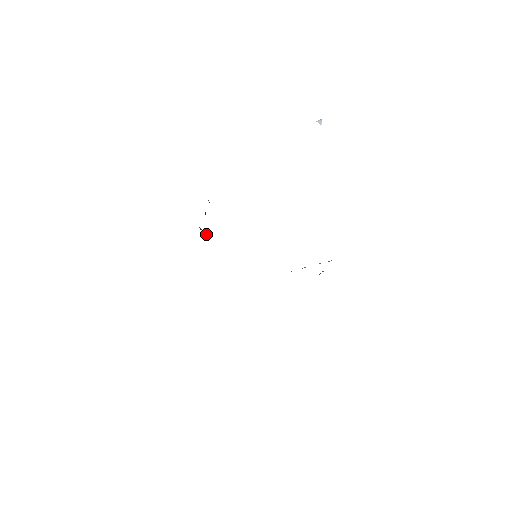
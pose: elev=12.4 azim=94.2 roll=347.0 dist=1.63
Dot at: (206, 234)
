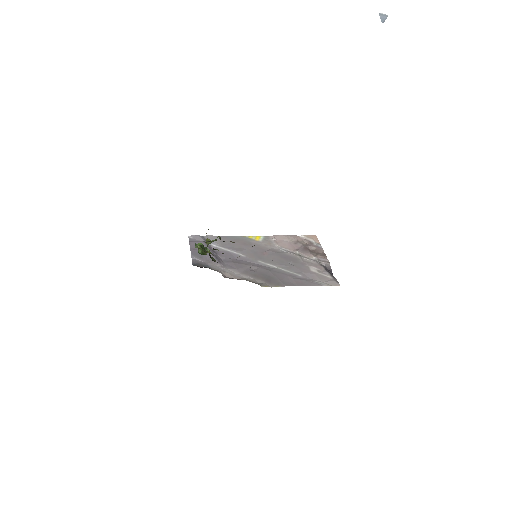
Dot at: occluded
